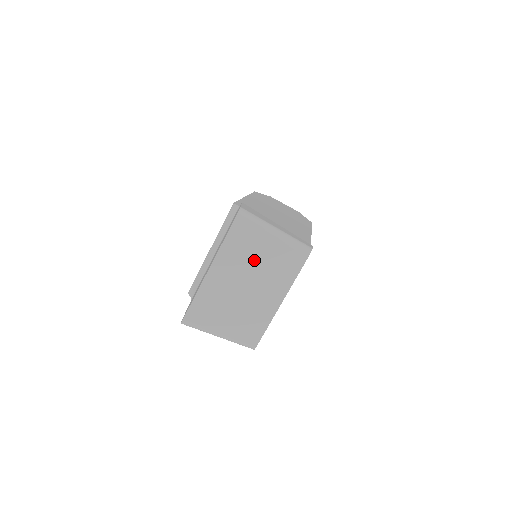
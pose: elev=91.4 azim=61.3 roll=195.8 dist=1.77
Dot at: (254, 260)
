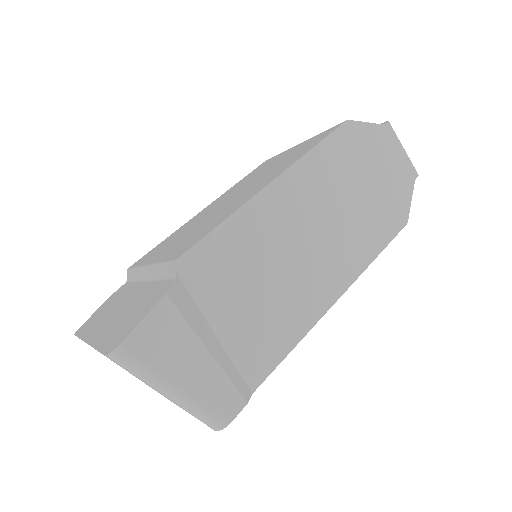
Dot at: occluded
